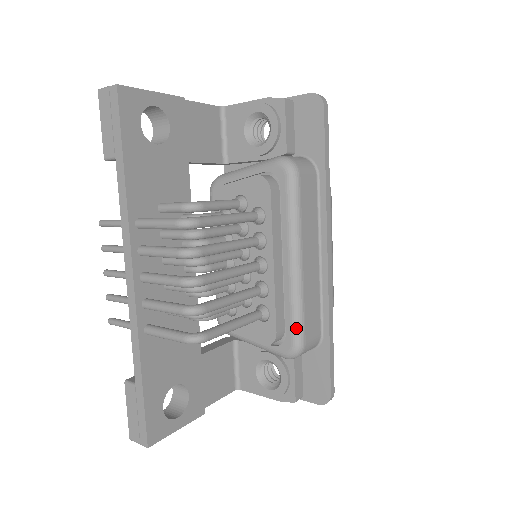
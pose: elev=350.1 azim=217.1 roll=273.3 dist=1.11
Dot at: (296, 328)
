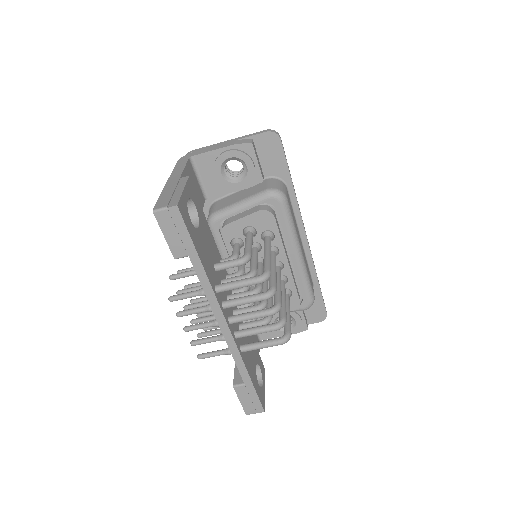
Dot at: (309, 291)
